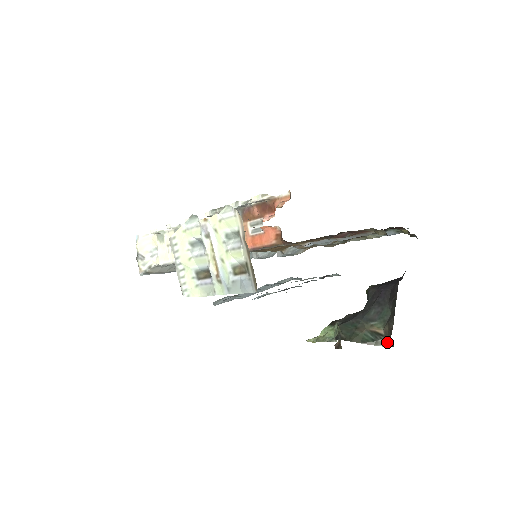
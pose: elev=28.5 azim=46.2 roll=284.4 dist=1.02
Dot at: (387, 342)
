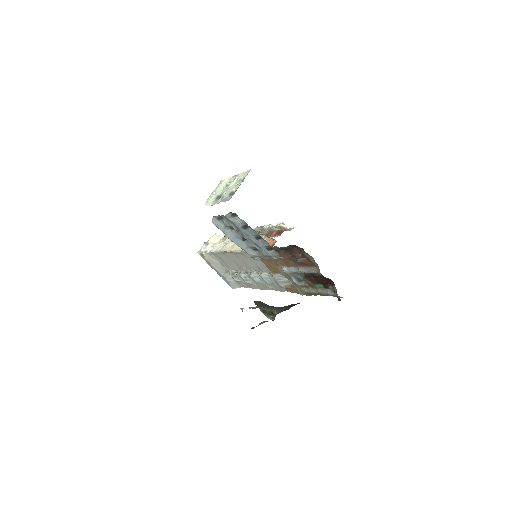
Dot at: (273, 318)
